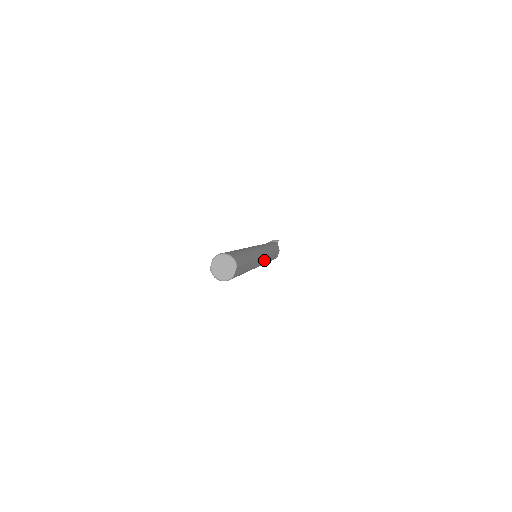
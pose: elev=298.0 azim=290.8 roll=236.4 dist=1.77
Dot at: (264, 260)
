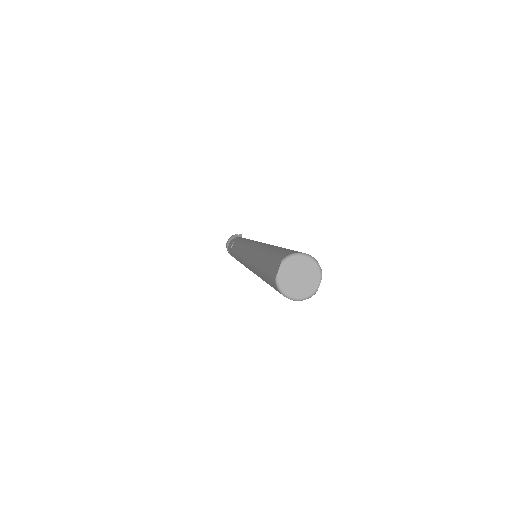
Dot at: occluded
